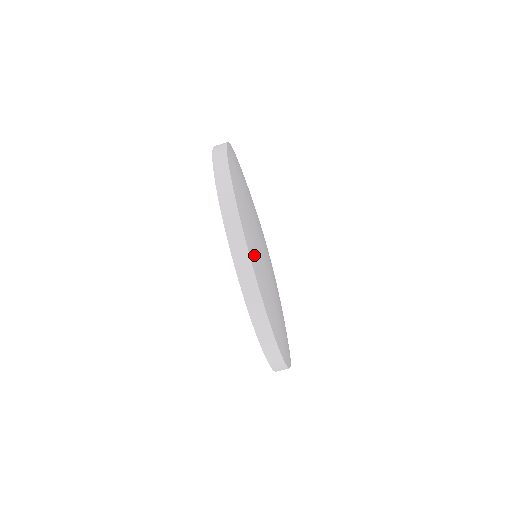
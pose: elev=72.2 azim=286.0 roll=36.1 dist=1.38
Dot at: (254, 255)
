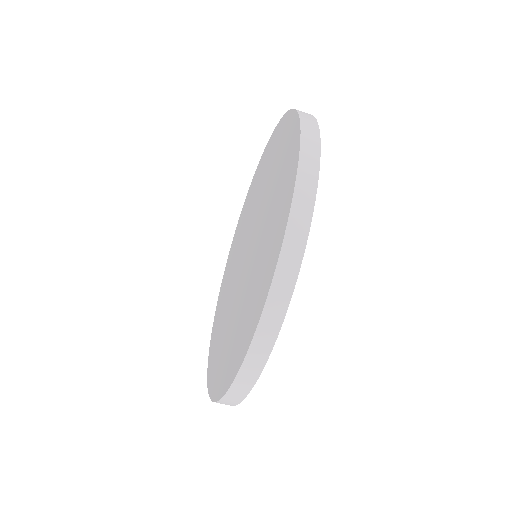
Dot at: occluded
